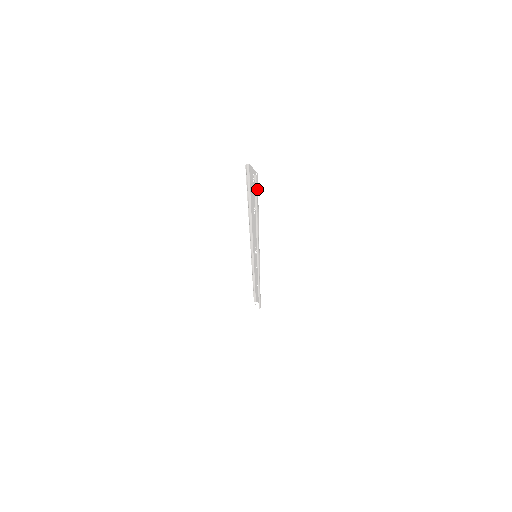
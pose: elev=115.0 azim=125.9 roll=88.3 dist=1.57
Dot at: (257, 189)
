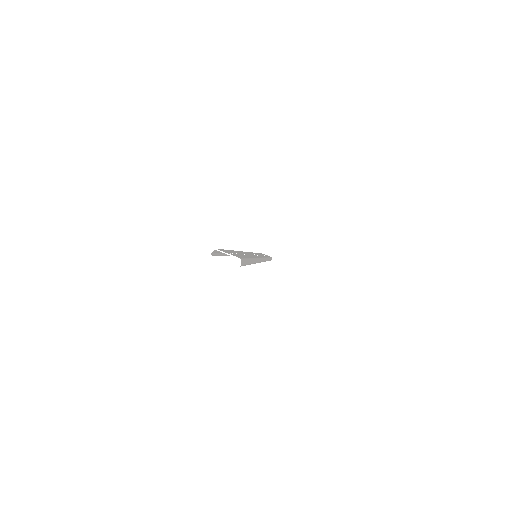
Dot at: (245, 261)
